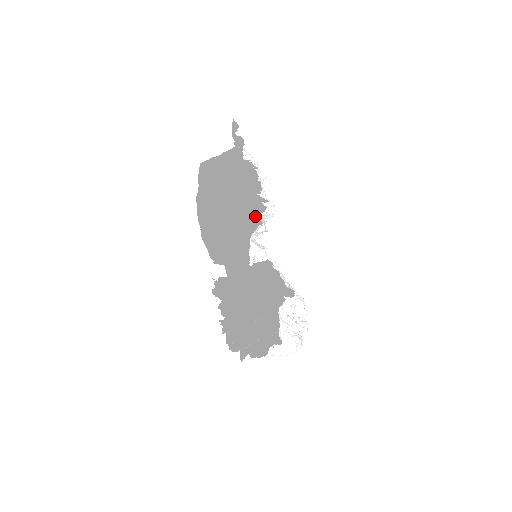
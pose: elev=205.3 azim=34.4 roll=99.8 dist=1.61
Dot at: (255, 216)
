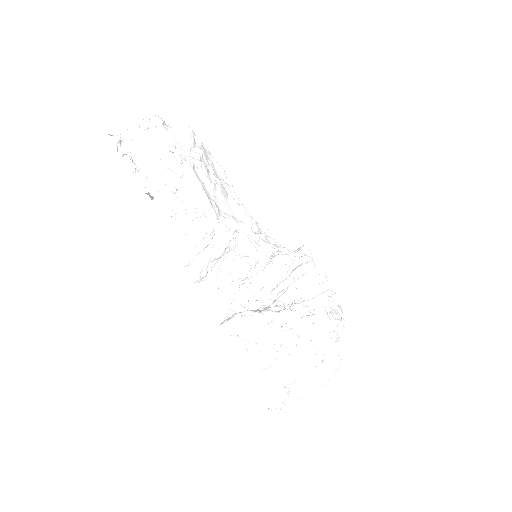
Dot at: (224, 209)
